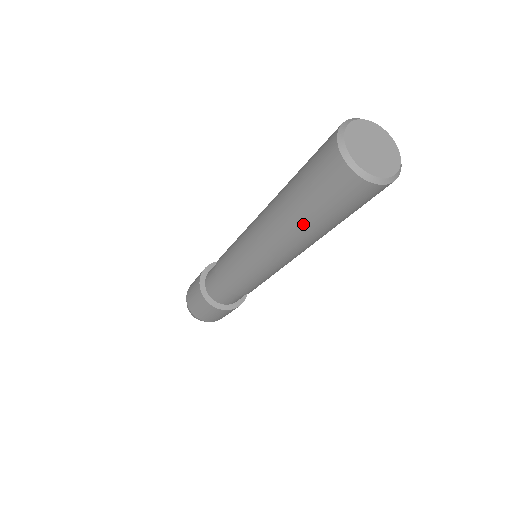
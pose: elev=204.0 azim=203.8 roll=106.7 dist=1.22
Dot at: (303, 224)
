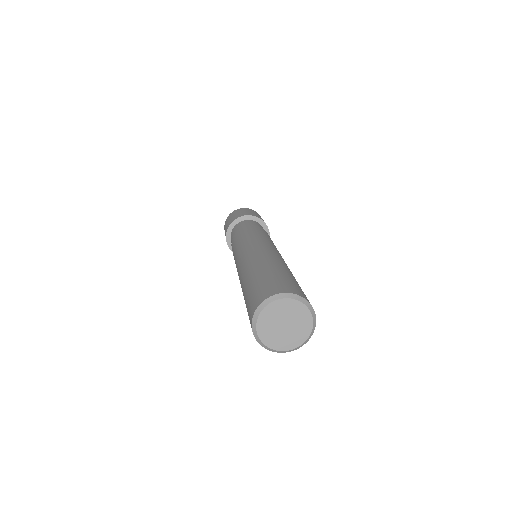
Dot at: occluded
